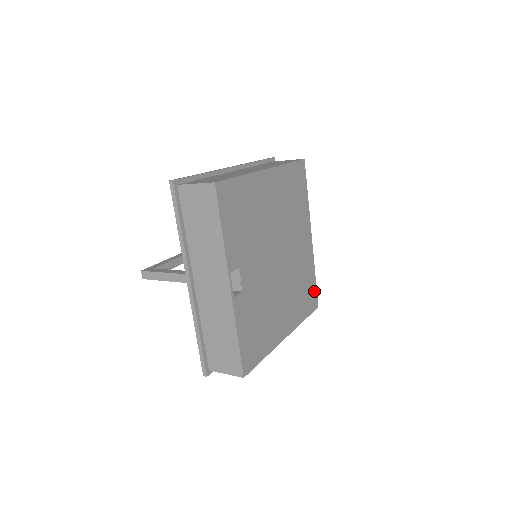
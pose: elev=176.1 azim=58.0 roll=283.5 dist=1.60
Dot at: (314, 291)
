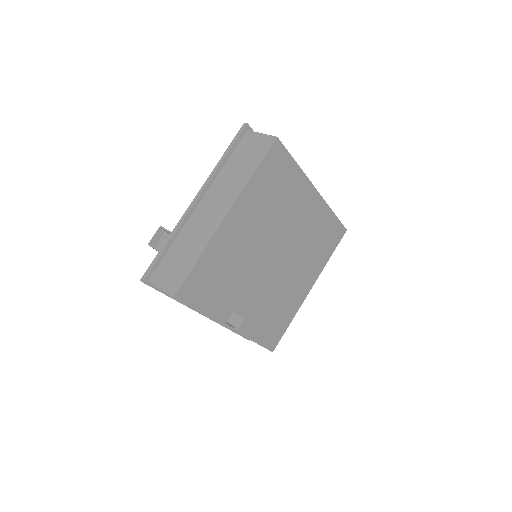
Dot at: (337, 225)
